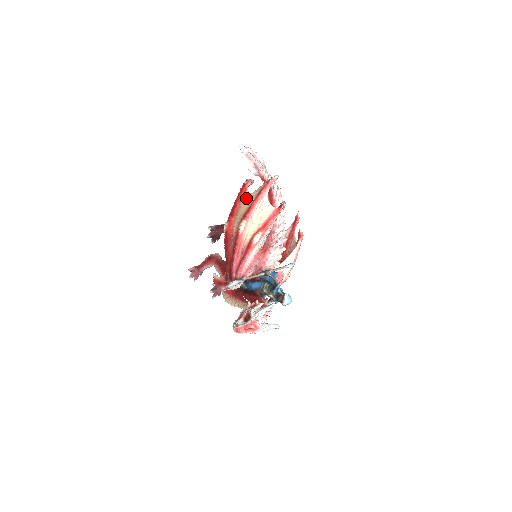
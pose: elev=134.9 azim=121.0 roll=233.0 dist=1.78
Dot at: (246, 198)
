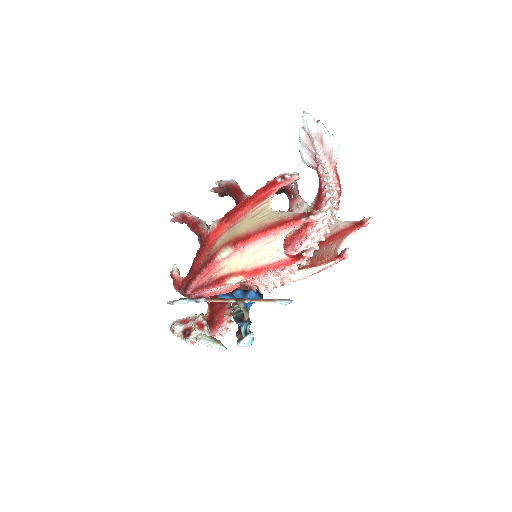
Dot at: (259, 211)
